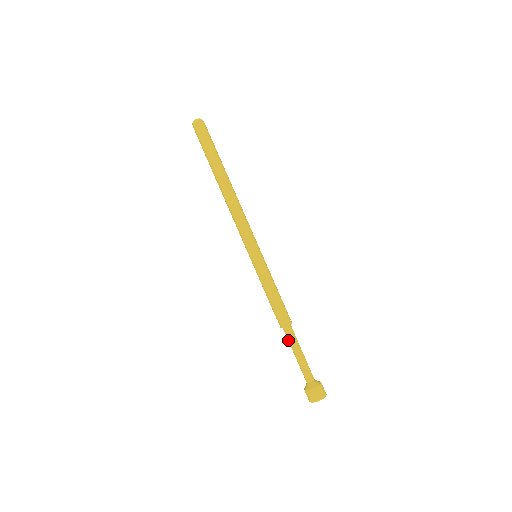
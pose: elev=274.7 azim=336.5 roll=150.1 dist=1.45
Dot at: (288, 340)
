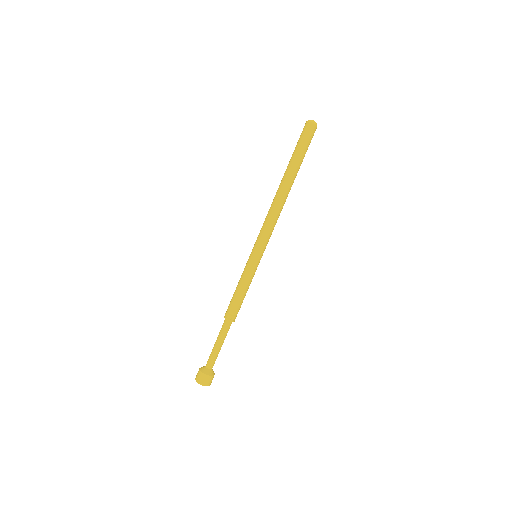
Dot at: (222, 329)
